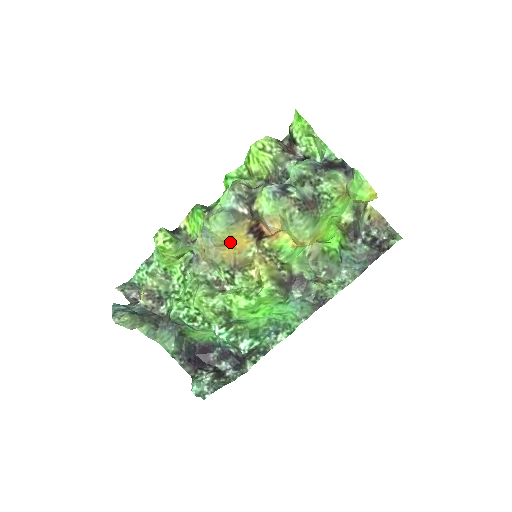
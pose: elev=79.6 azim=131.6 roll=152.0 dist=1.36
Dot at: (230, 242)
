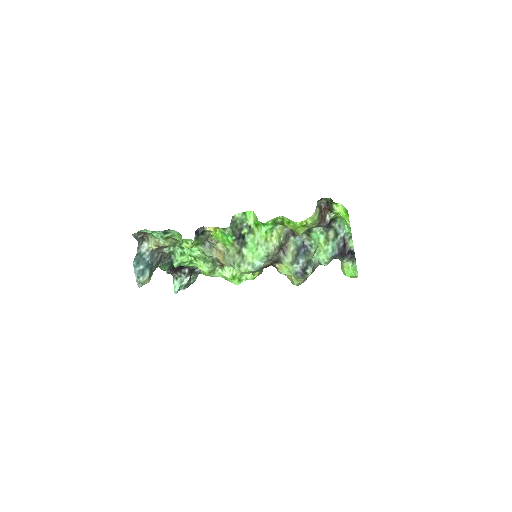
Dot at: occluded
